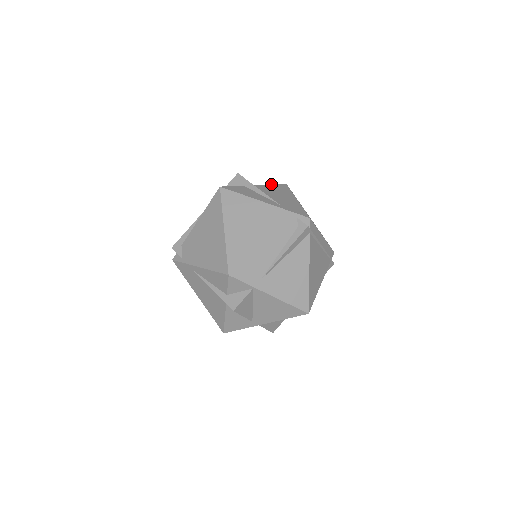
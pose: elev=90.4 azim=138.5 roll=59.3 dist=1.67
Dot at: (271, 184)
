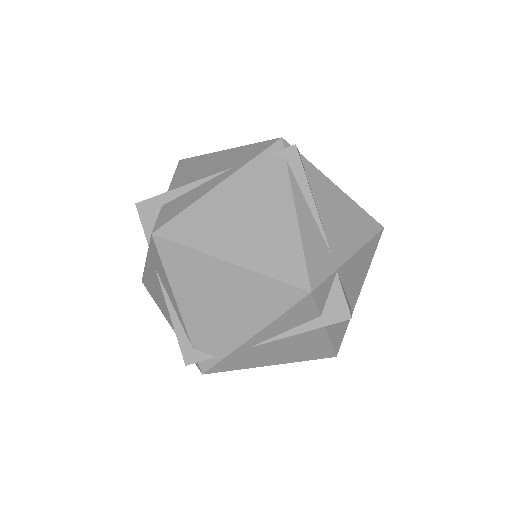
Dot at: (173, 175)
